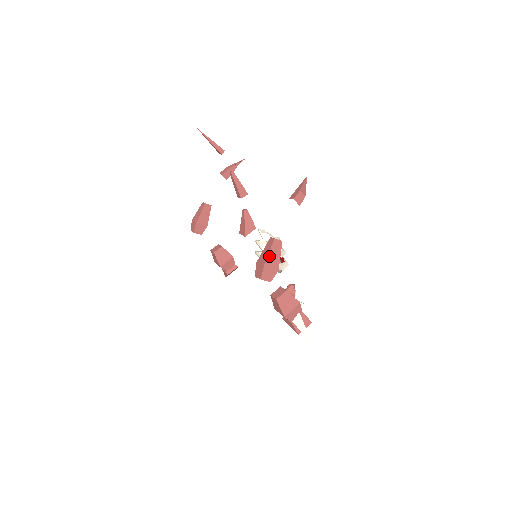
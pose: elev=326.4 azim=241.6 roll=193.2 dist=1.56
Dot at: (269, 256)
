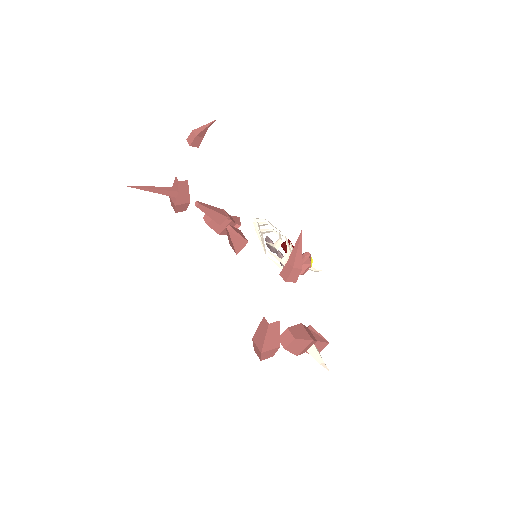
Dot at: (265, 342)
